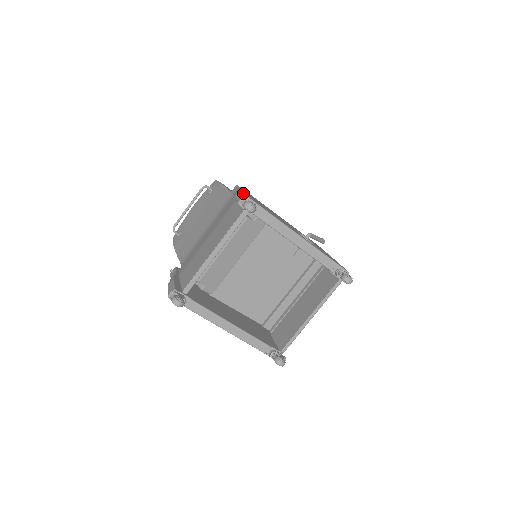
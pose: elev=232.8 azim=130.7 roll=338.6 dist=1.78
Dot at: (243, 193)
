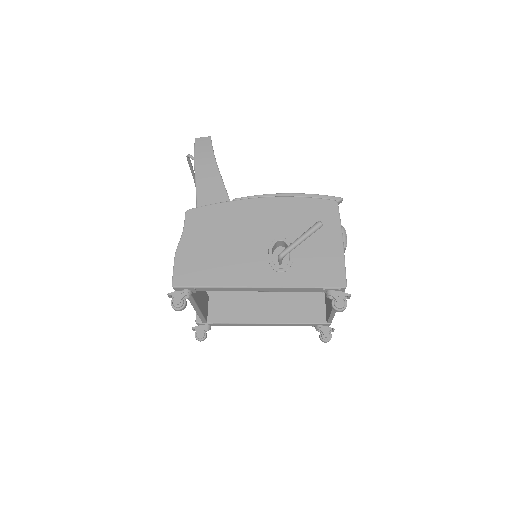
Dot at: (172, 276)
